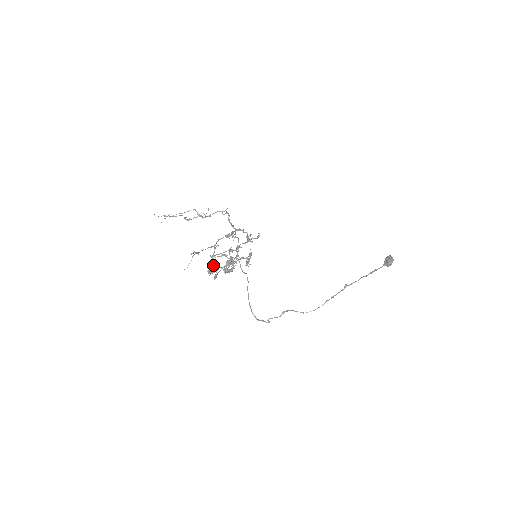
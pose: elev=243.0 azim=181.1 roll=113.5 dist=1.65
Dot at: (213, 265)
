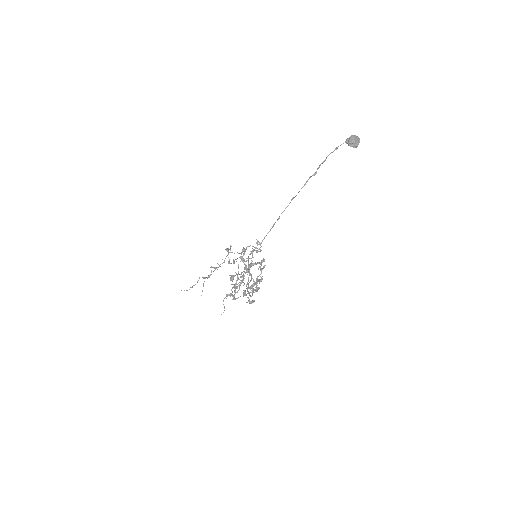
Dot at: (244, 293)
